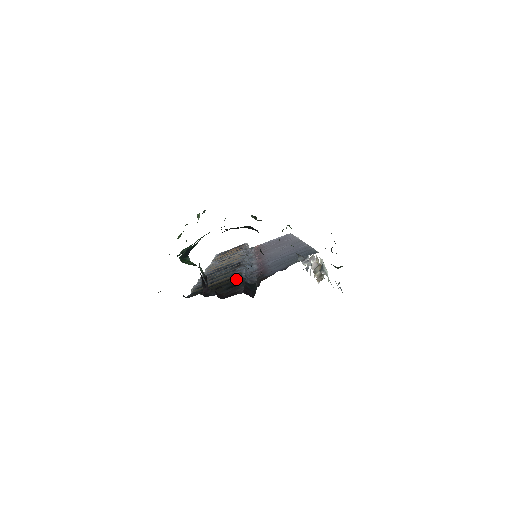
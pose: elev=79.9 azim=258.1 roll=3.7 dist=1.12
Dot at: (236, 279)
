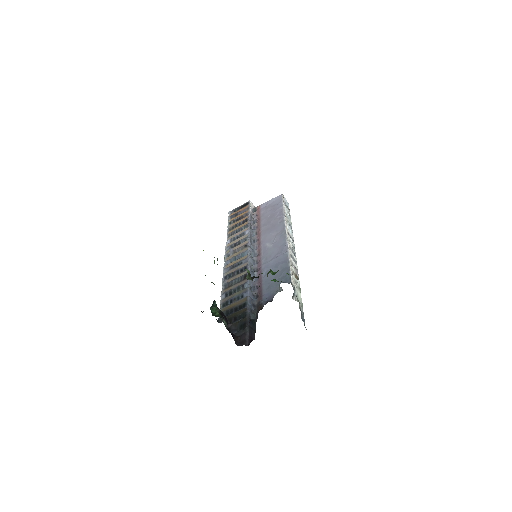
Dot at: (244, 313)
